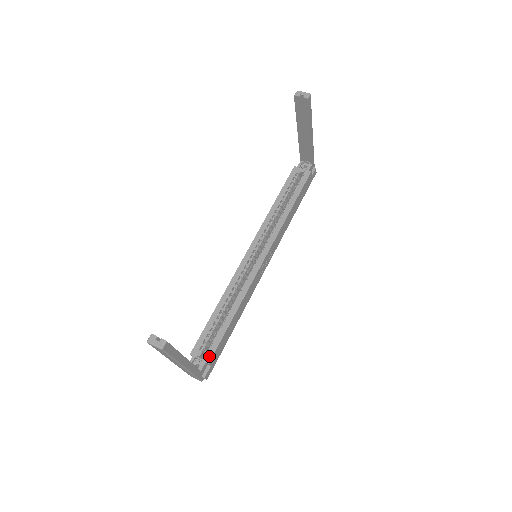
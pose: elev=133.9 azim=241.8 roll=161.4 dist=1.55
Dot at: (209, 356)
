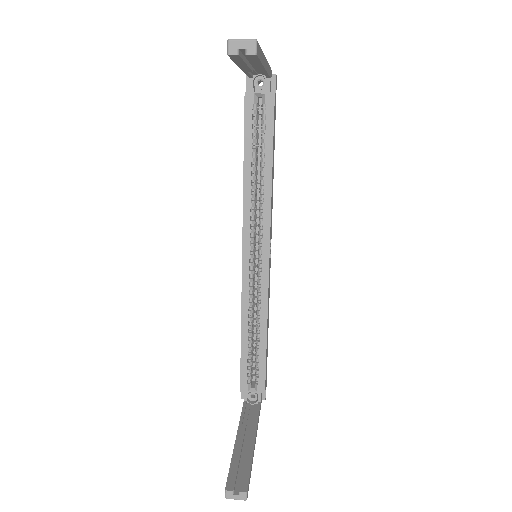
Dot at: (261, 387)
